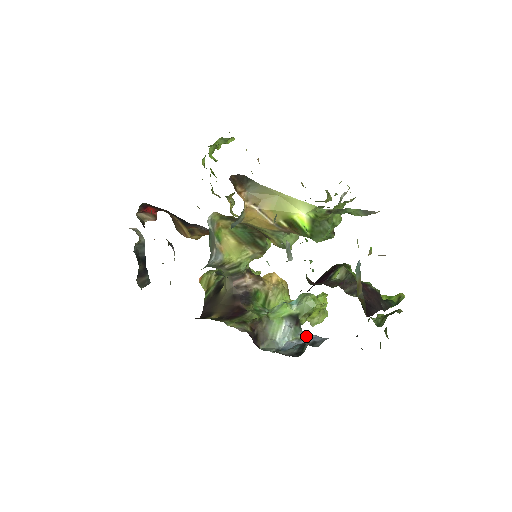
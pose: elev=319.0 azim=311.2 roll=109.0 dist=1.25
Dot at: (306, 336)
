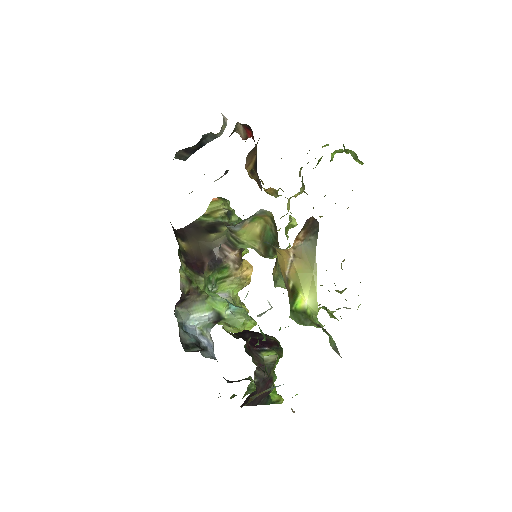
Dot at: (208, 336)
